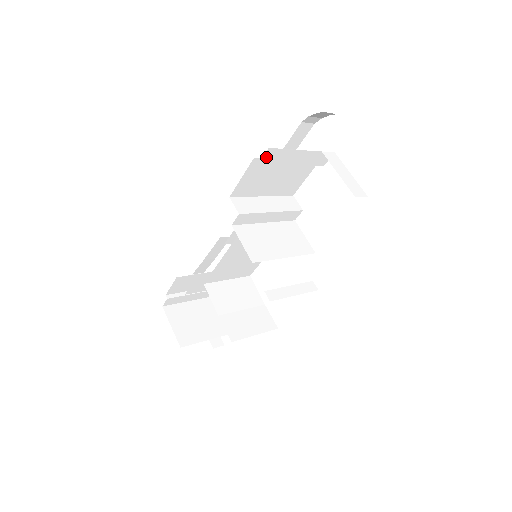
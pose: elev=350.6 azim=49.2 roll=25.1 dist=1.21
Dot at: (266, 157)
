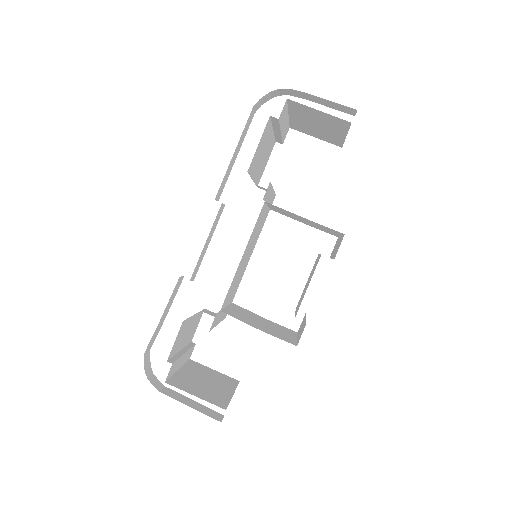
Dot at: (282, 112)
